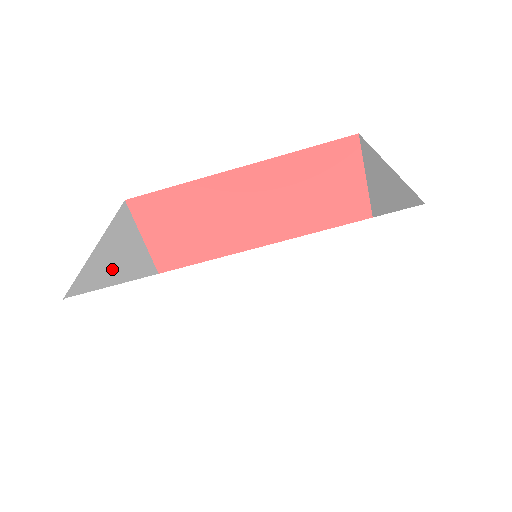
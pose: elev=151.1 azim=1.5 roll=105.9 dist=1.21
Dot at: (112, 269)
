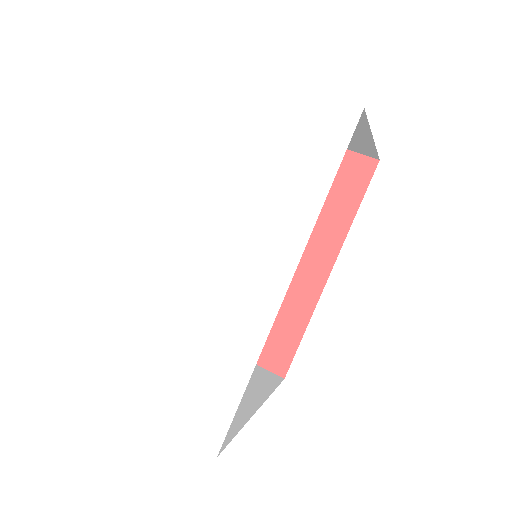
Dot at: occluded
